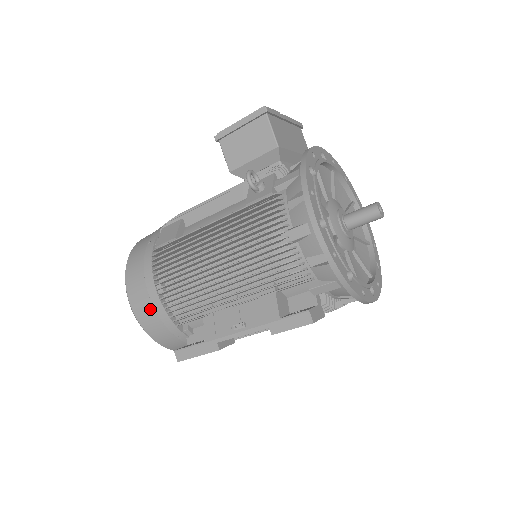
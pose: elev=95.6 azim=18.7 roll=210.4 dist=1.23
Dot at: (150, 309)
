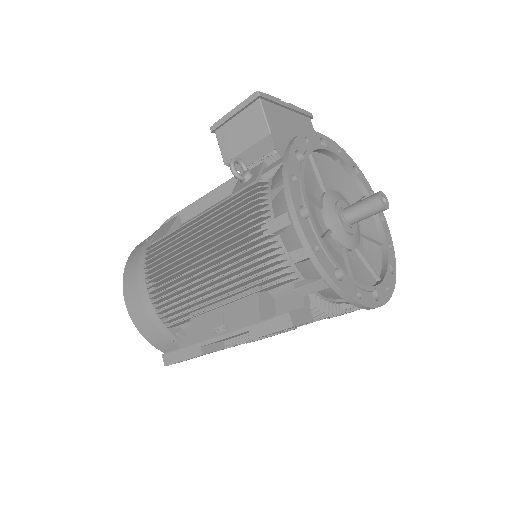
Dot at: (142, 309)
